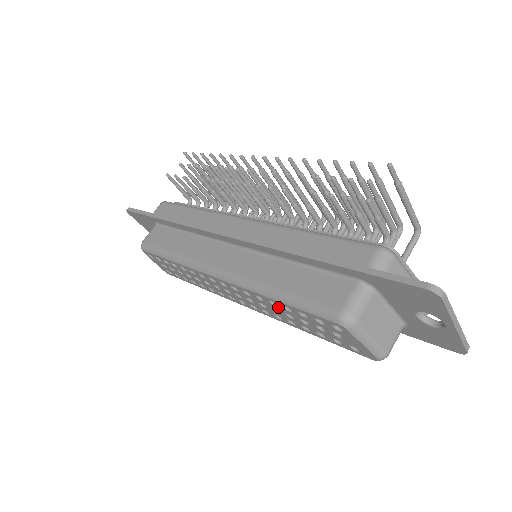
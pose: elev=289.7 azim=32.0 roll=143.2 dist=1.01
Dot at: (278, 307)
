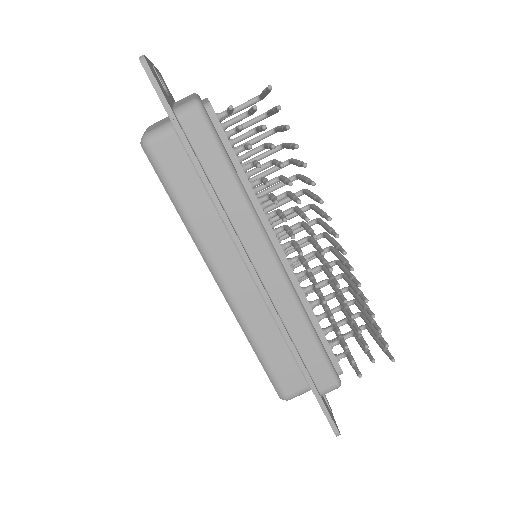
Dot at: occluded
